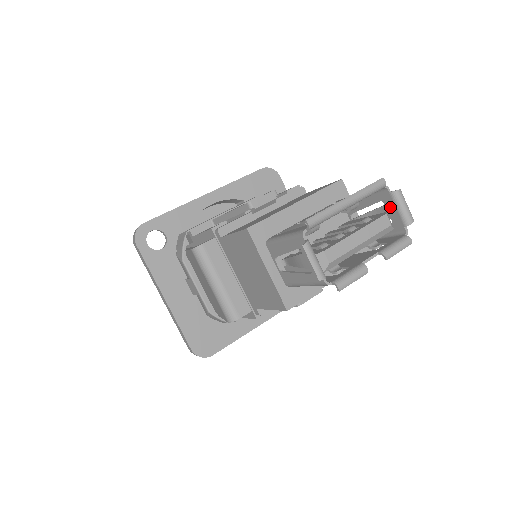
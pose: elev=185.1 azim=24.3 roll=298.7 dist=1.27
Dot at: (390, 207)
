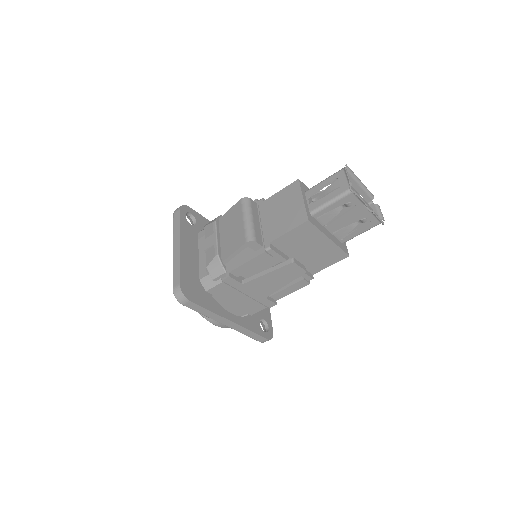
Dot at: occluded
